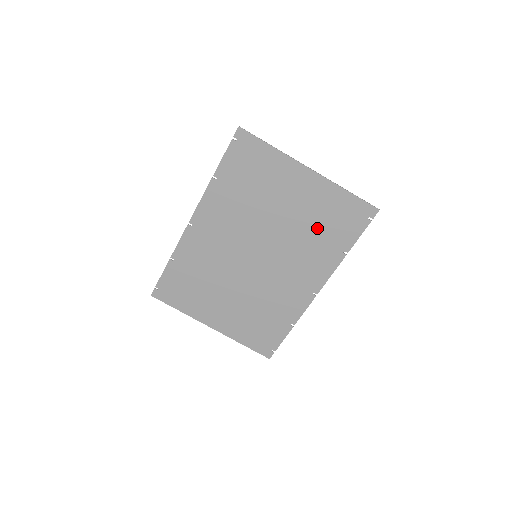
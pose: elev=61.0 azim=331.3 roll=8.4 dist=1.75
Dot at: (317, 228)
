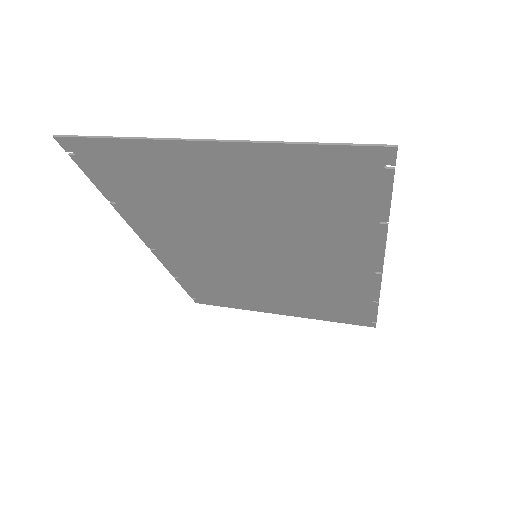
Dot at: (304, 208)
